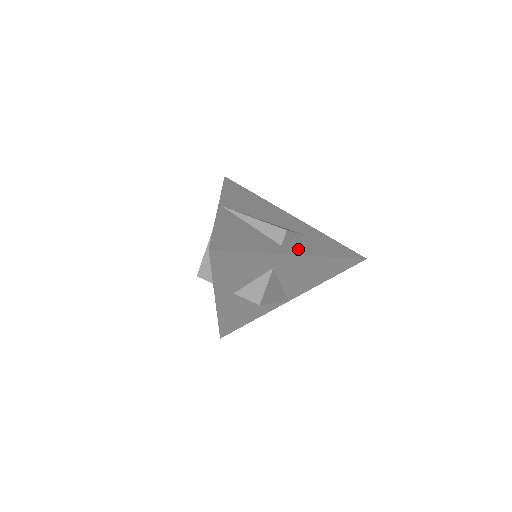
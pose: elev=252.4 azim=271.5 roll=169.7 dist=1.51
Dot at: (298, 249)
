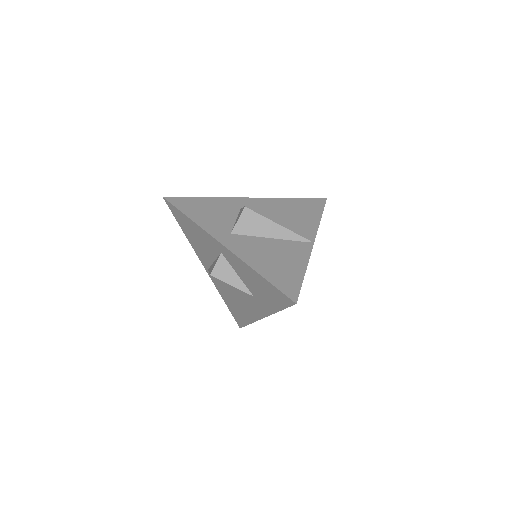
Dot at: occluded
